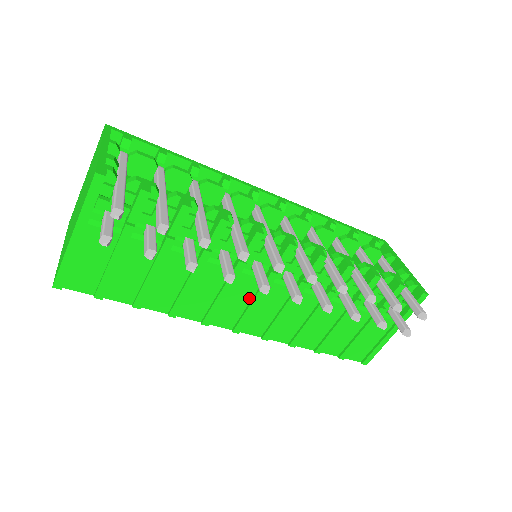
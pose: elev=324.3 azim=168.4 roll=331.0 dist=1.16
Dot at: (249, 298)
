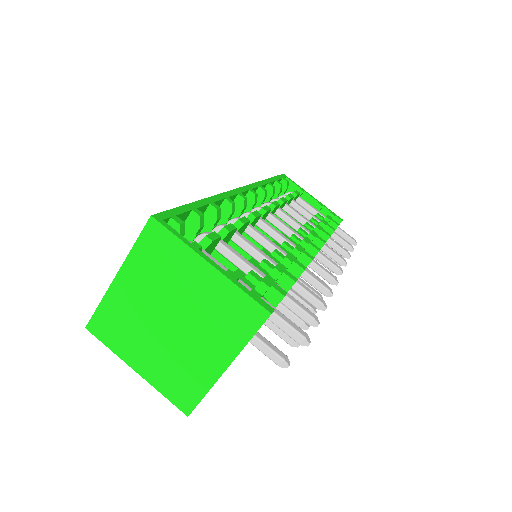
Dot at: occluded
